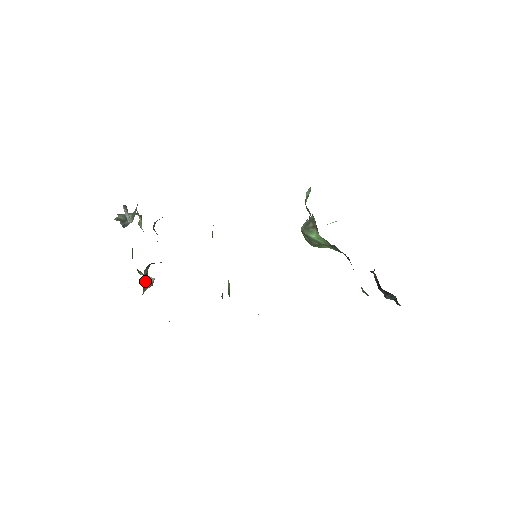
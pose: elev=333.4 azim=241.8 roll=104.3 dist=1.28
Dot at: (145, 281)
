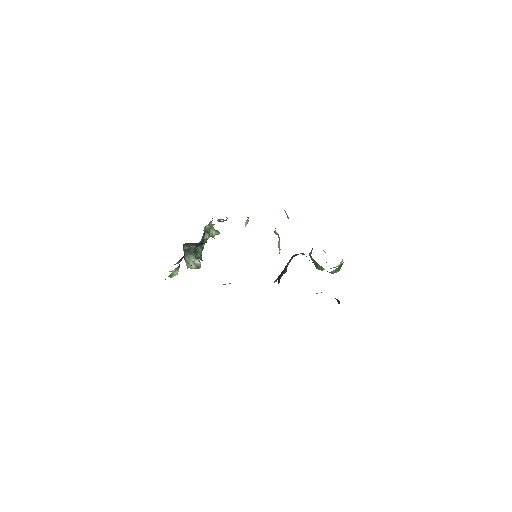
Dot at: (185, 255)
